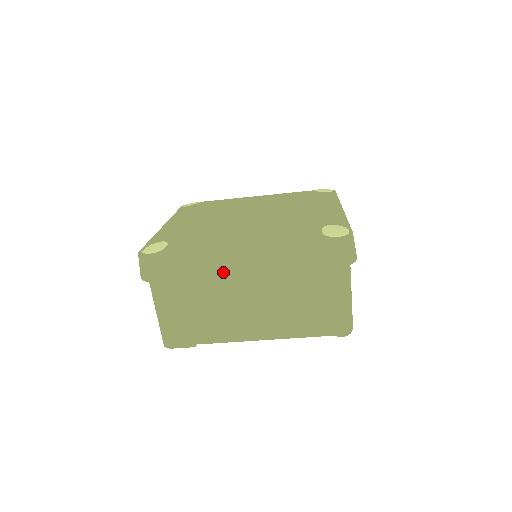
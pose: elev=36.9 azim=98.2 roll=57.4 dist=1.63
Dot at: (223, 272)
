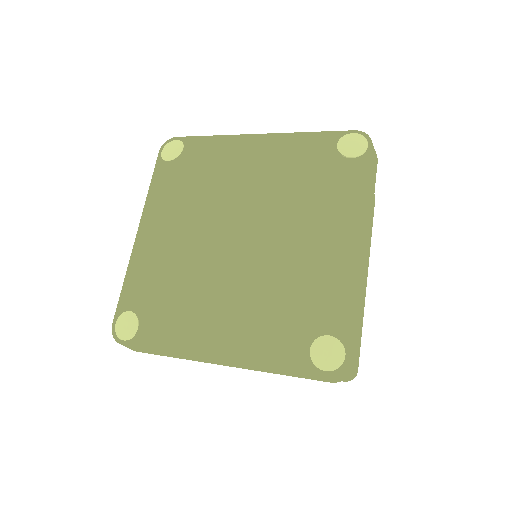
Dot at: occluded
